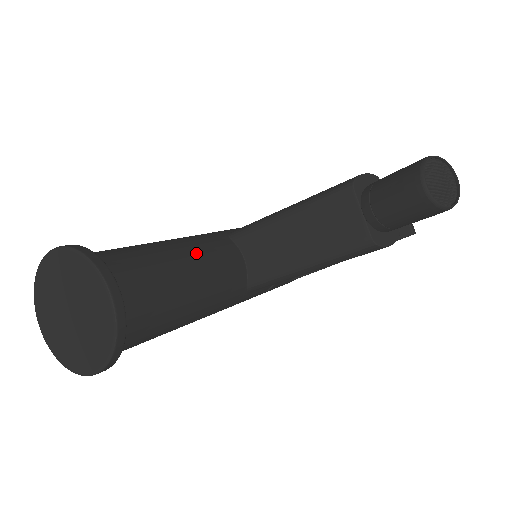
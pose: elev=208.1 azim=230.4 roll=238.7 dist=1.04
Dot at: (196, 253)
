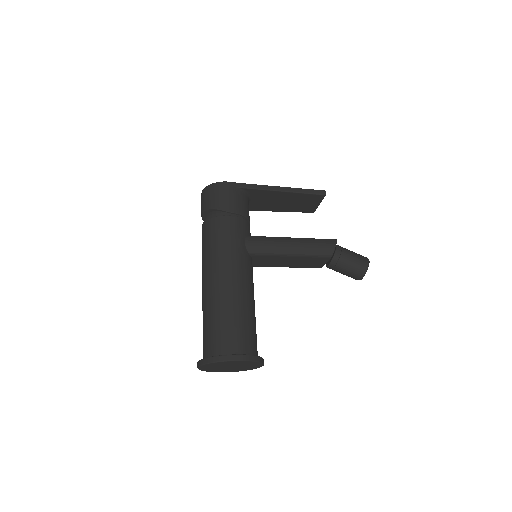
Dot at: (253, 293)
